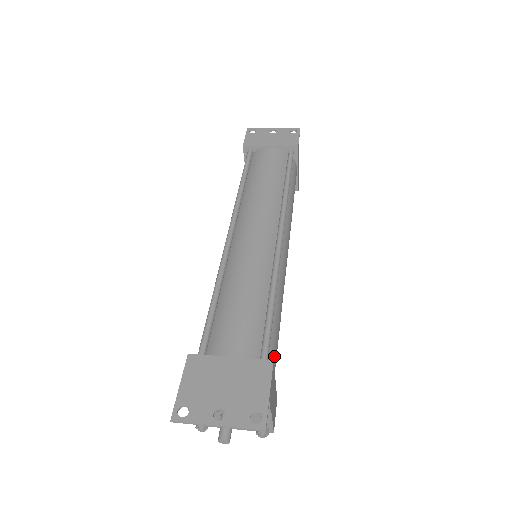
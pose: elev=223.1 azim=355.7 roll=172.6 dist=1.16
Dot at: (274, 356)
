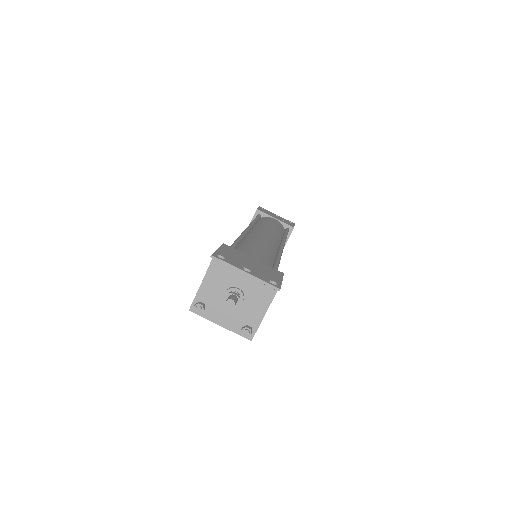
Dot at: occluded
